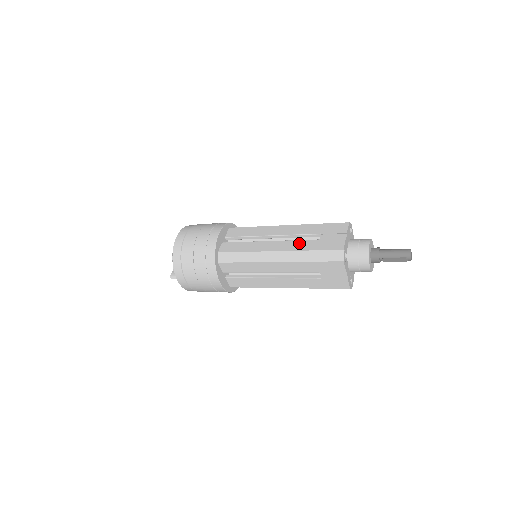
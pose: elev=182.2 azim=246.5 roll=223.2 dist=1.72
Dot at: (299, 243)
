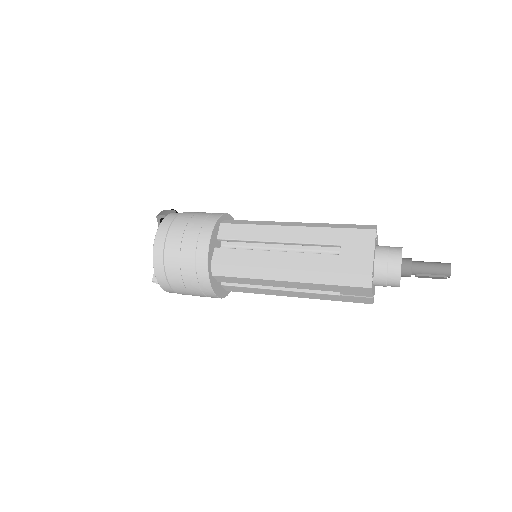
Dot at: (314, 259)
